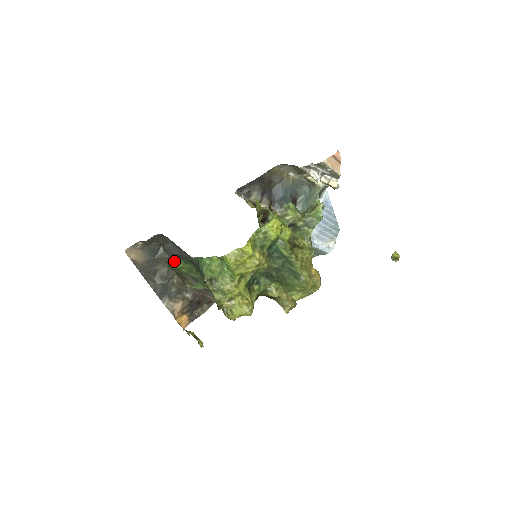
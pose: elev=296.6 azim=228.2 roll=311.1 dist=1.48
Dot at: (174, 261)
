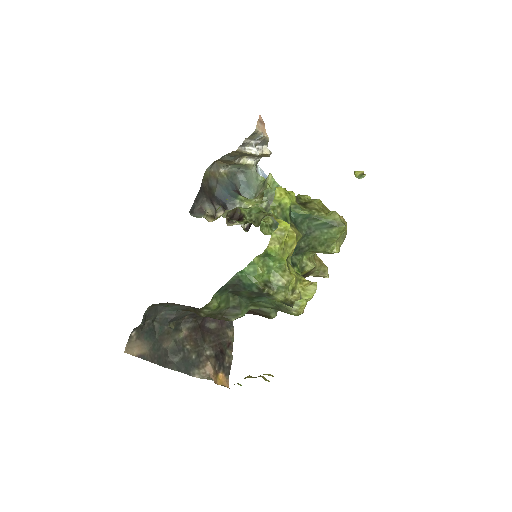
Dot at: (210, 301)
